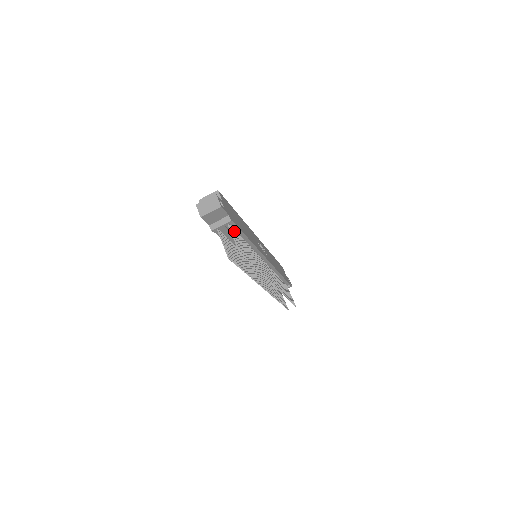
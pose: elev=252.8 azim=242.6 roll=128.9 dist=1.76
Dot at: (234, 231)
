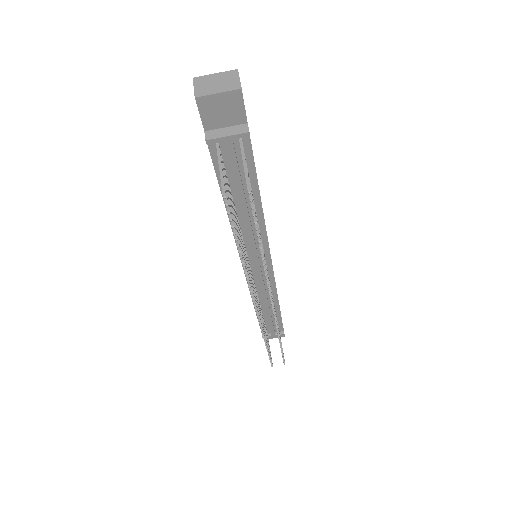
Dot at: (246, 163)
